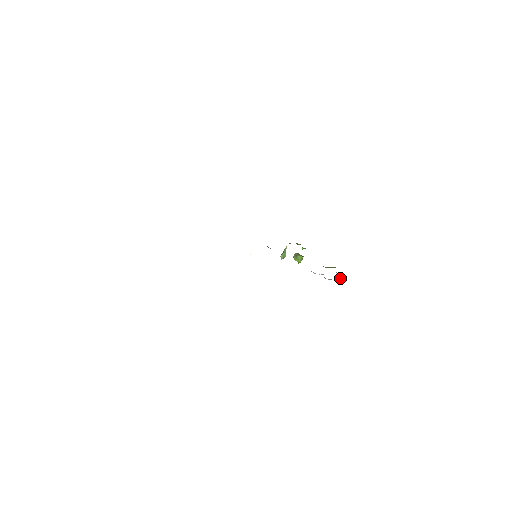
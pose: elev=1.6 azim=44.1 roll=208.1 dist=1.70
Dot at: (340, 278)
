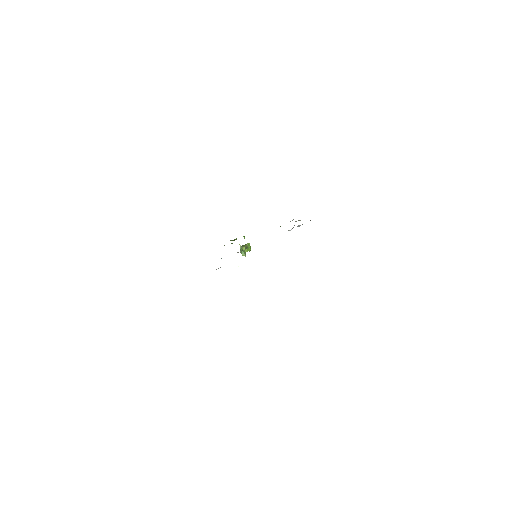
Dot at: occluded
